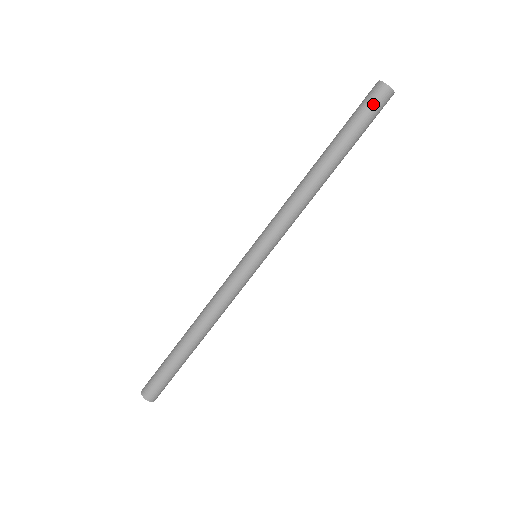
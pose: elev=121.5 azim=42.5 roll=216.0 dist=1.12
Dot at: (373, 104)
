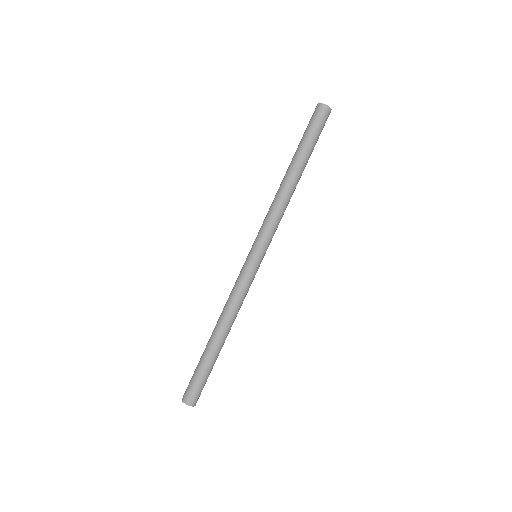
Dot at: (311, 118)
